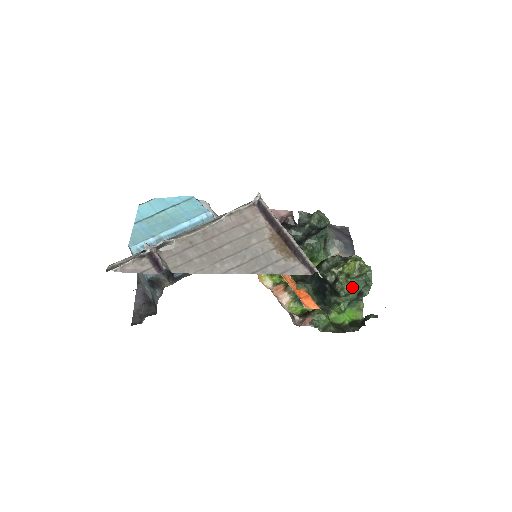
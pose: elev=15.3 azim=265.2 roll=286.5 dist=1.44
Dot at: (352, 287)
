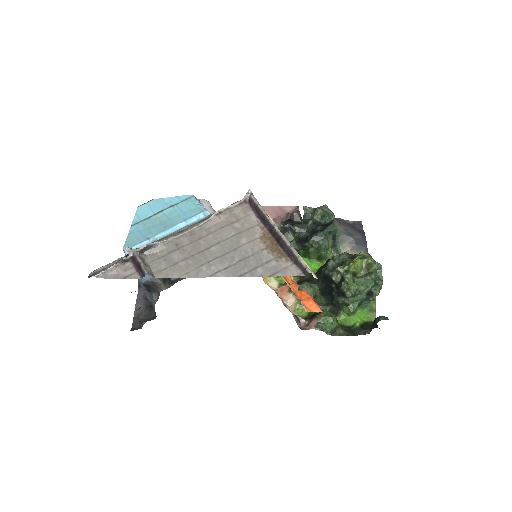
Dot at: (359, 287)
